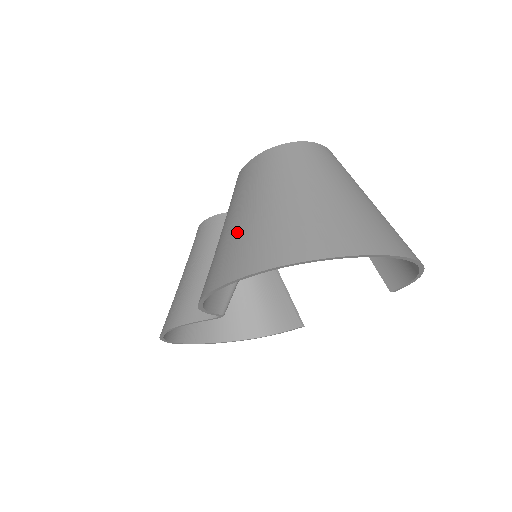
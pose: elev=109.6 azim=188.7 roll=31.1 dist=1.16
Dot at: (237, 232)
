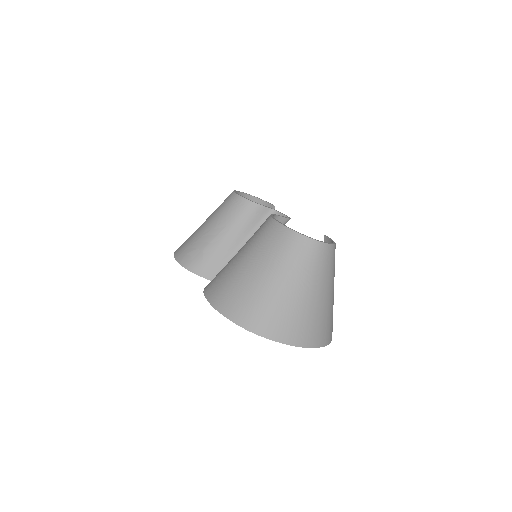
Dot at: (245, 282)
